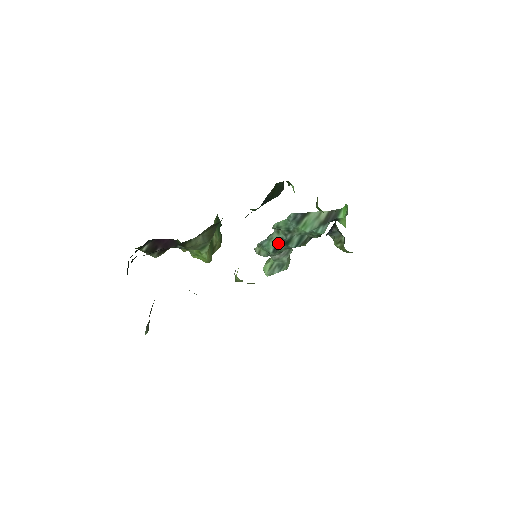
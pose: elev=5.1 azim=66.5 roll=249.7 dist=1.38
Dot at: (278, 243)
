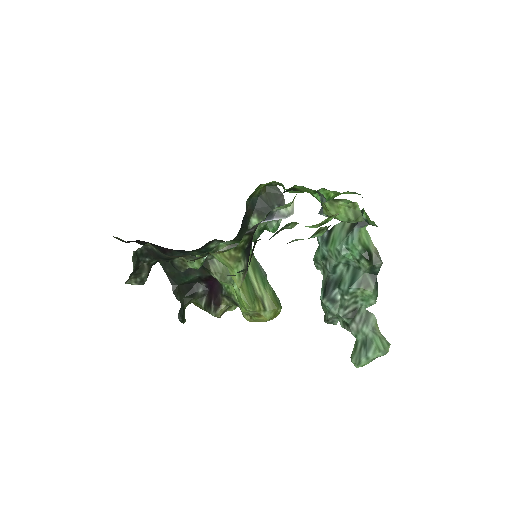
Dot at: (326, 284)
